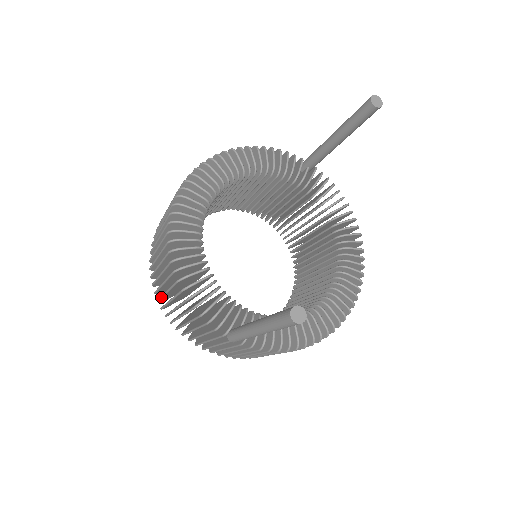
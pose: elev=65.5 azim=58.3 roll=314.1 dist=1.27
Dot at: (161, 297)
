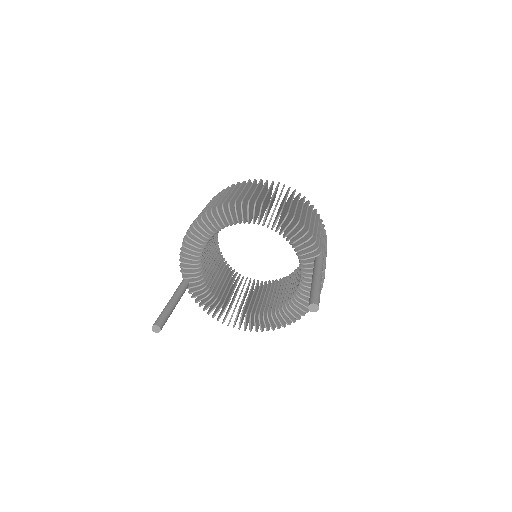
Dot at: occluded
